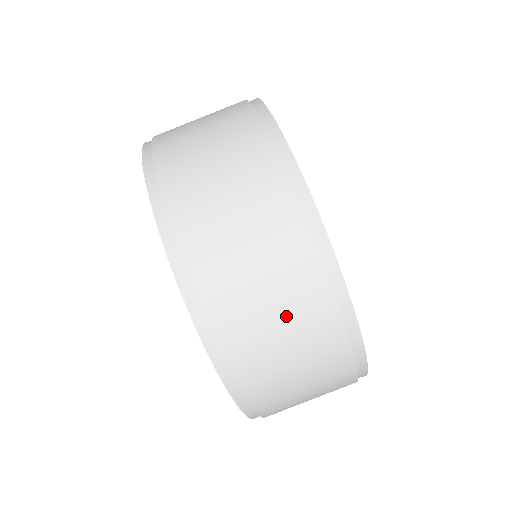
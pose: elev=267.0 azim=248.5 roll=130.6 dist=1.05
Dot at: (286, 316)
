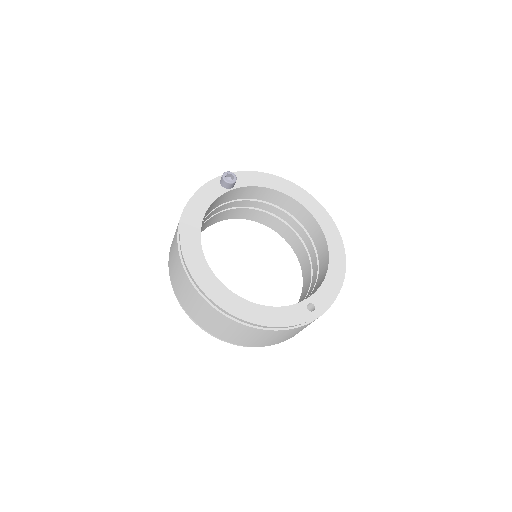
Dot at: (259, 337)
